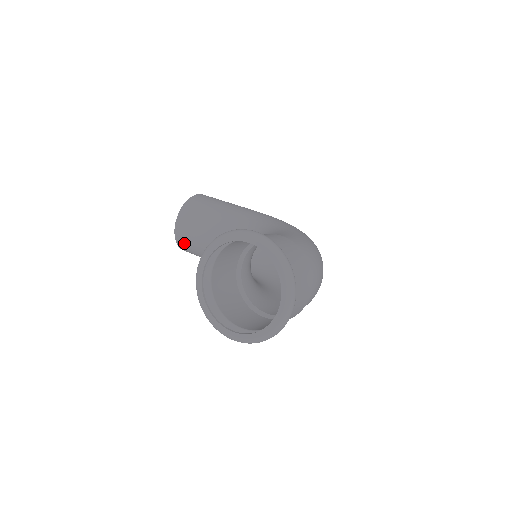
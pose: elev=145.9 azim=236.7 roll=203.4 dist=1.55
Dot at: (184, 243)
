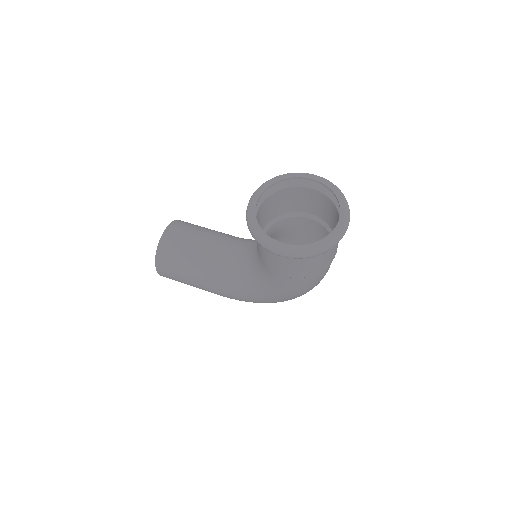
Dot at: (167, 250)
